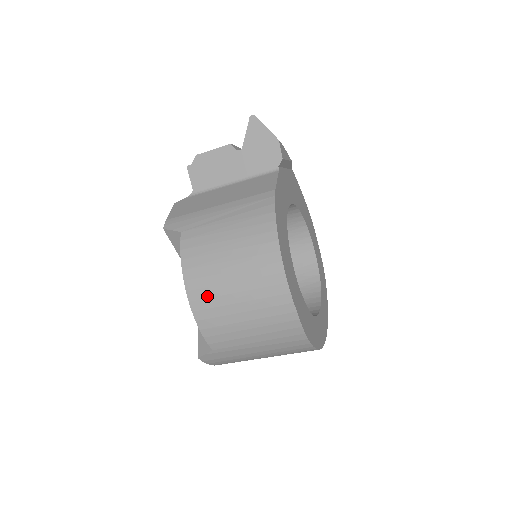
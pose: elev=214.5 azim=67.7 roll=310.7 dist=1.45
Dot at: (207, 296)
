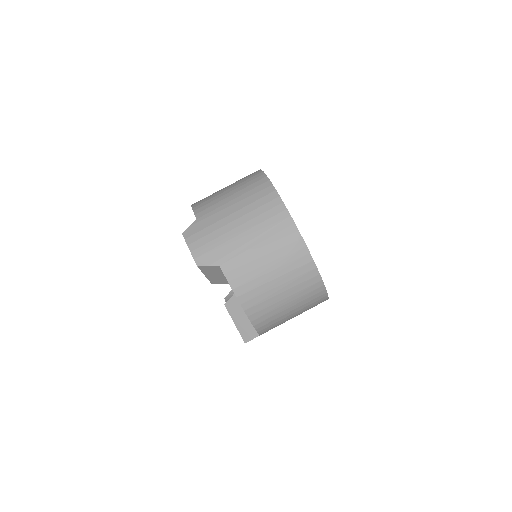
Dot at: occluded
